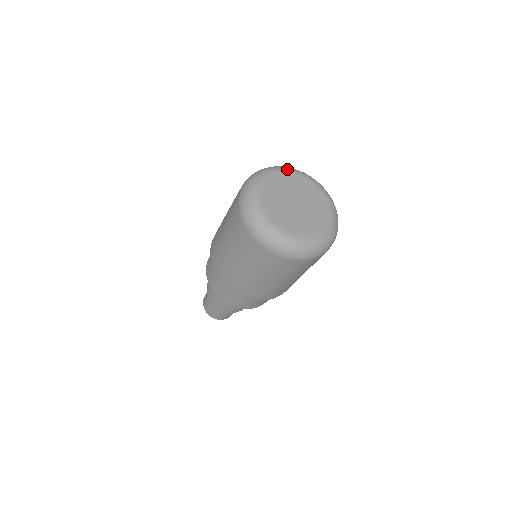
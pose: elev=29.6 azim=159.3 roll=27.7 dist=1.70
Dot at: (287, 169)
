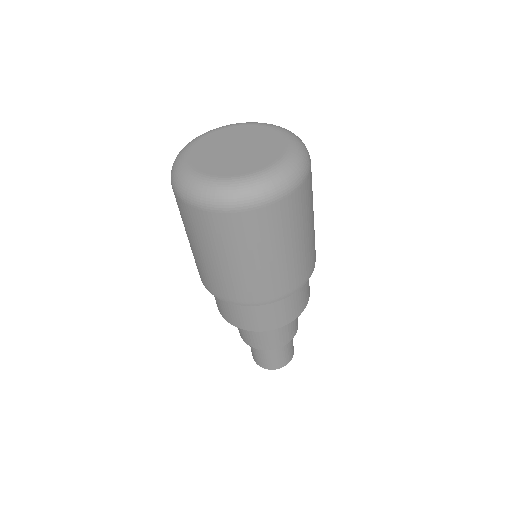
Dot at: (274, 125)
